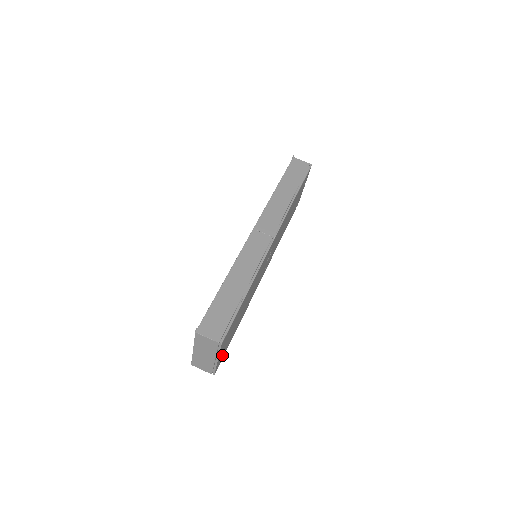
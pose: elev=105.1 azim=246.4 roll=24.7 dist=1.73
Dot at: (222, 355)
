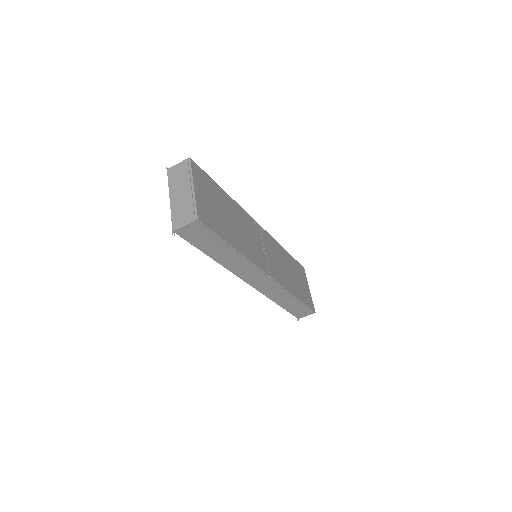
Dot at: (302, 274)
